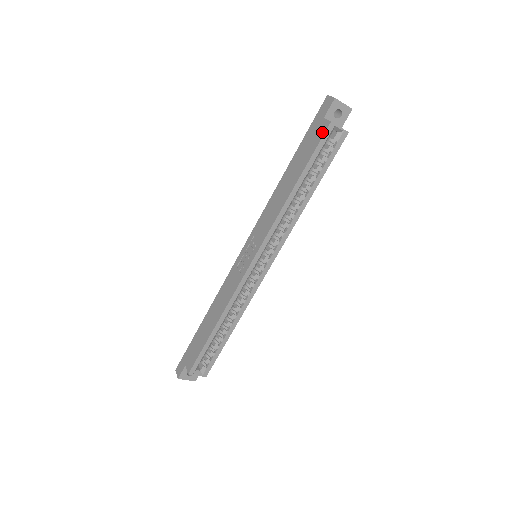
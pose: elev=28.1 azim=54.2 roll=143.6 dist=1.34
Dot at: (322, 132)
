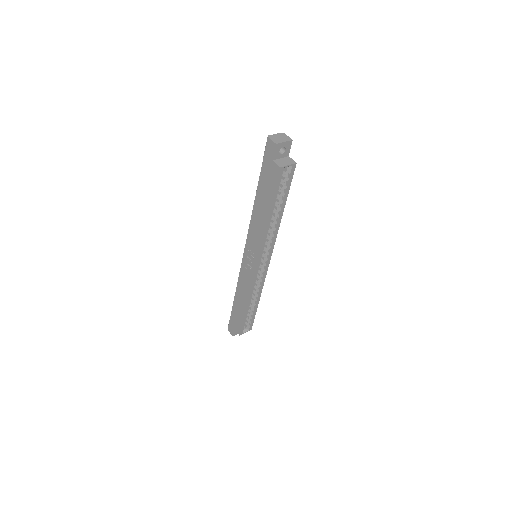
Dot at: (276, 175)
